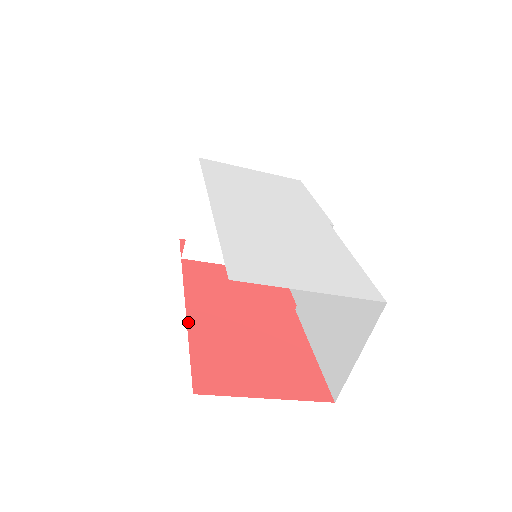
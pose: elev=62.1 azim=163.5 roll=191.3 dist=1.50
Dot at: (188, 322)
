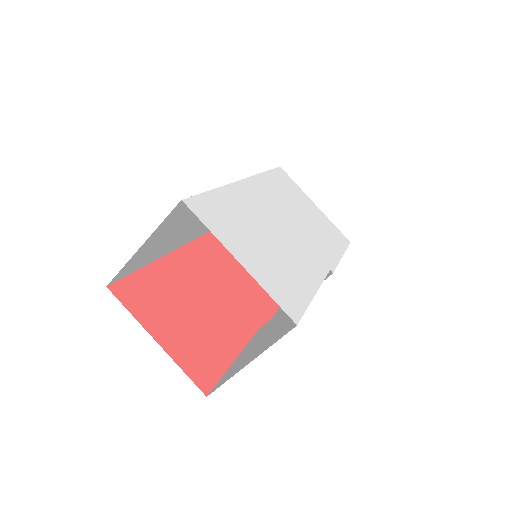
Dot at: (163, 258)
